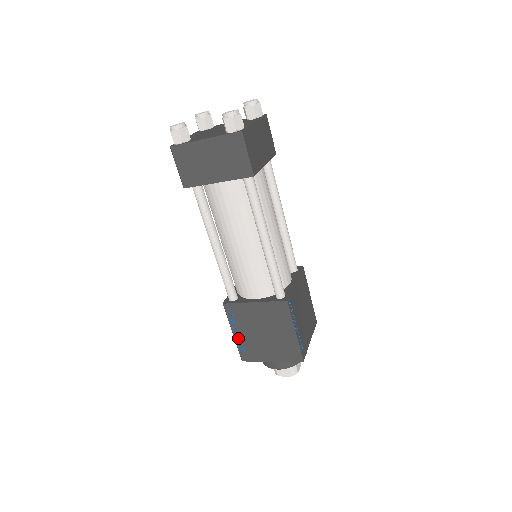
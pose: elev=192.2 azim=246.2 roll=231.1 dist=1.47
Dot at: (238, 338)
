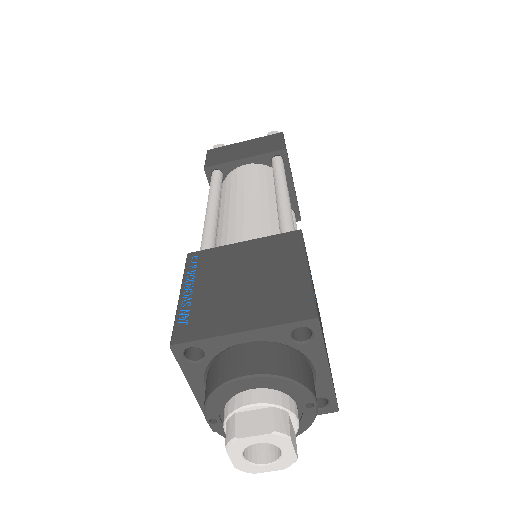
Dot at: (186, 301)
